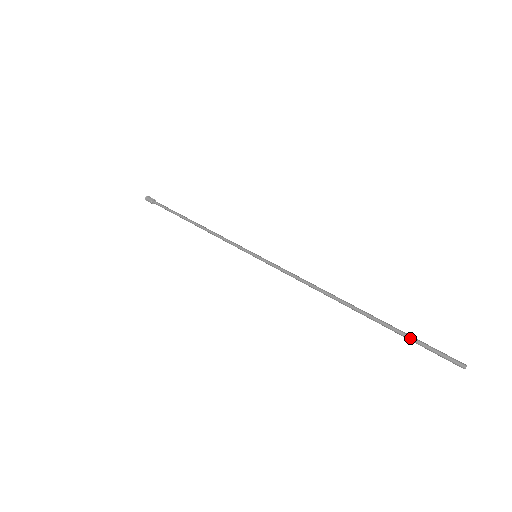
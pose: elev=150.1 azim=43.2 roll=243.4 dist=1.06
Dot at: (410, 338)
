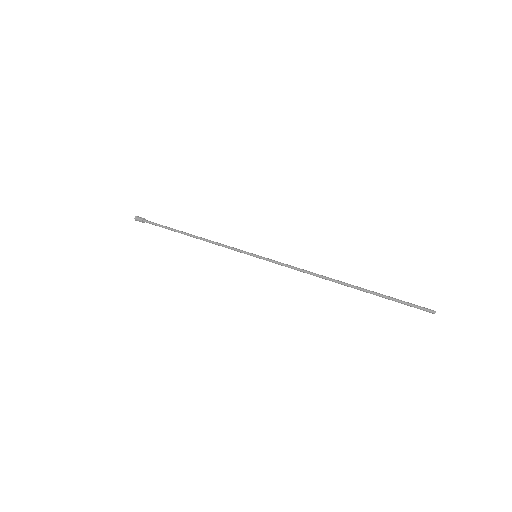
Dot at: (393, 300)
